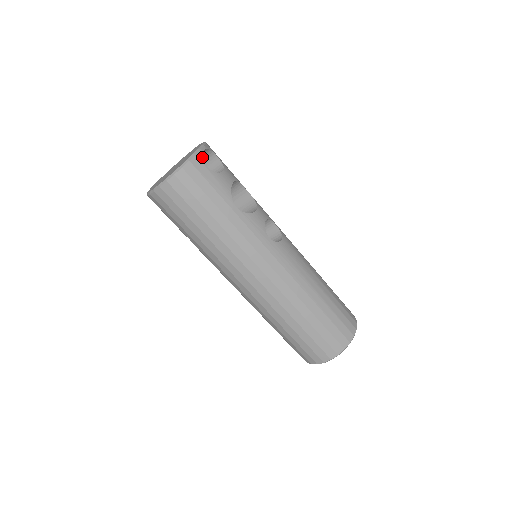
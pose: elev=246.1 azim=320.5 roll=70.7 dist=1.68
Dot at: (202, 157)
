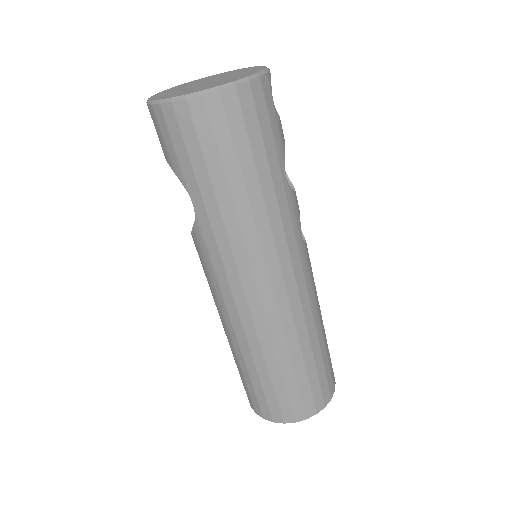
Dot at: (270, 81)
